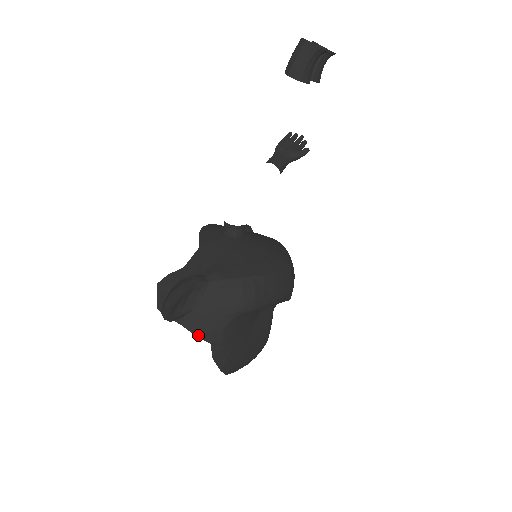
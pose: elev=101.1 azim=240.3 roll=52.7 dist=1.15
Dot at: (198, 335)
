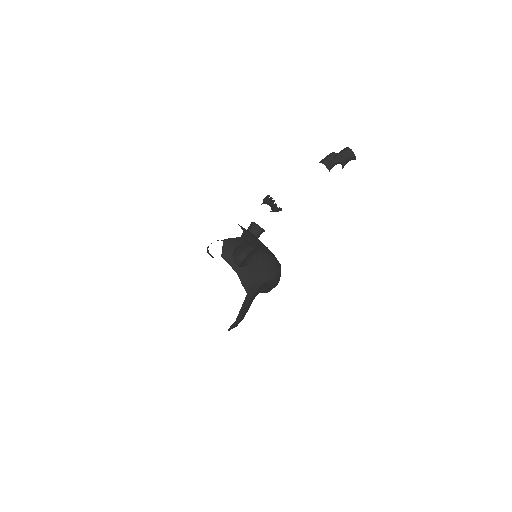
Dot at: (244, 284)
